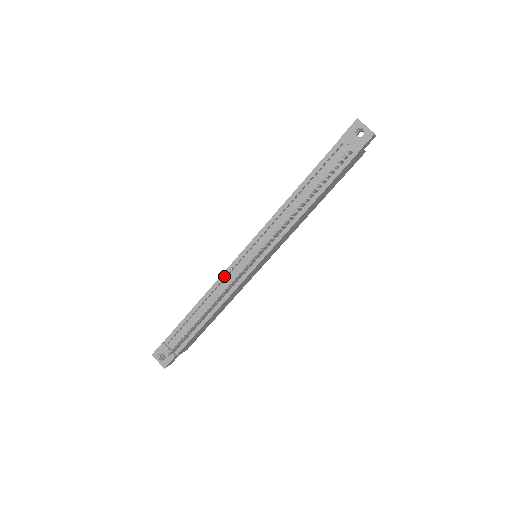
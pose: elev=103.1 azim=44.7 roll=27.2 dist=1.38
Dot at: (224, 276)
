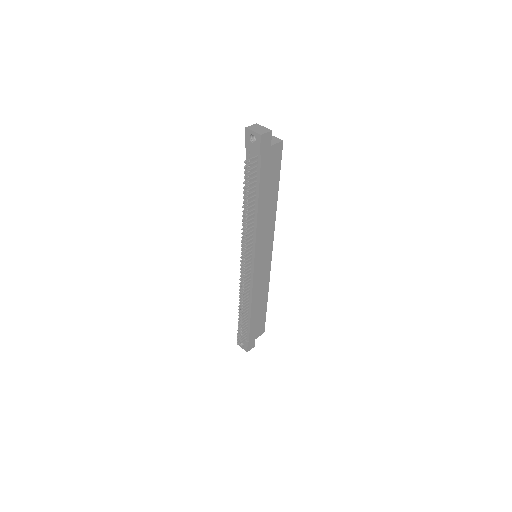
Dot at: occluded
